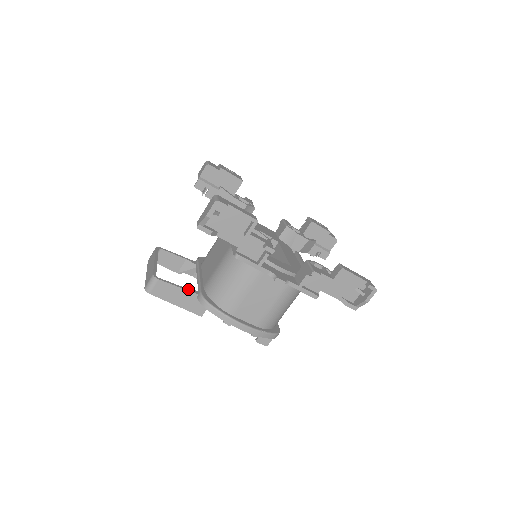
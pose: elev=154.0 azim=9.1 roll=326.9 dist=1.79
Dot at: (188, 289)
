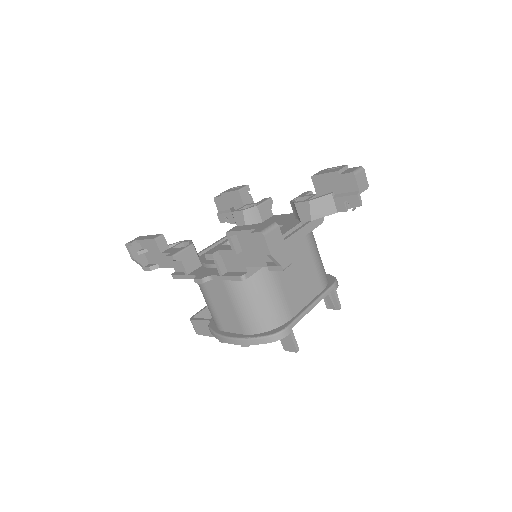
Dot at: (210, 319)
